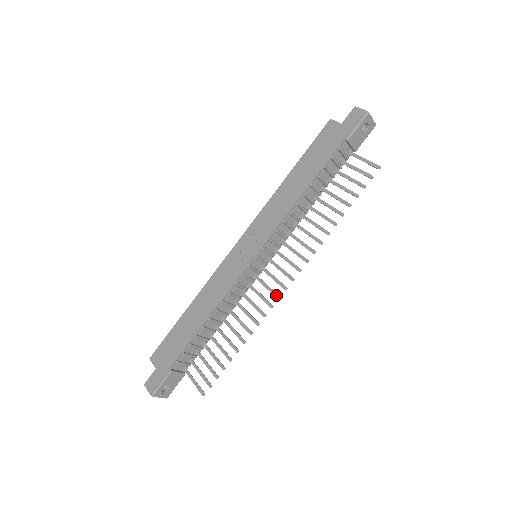
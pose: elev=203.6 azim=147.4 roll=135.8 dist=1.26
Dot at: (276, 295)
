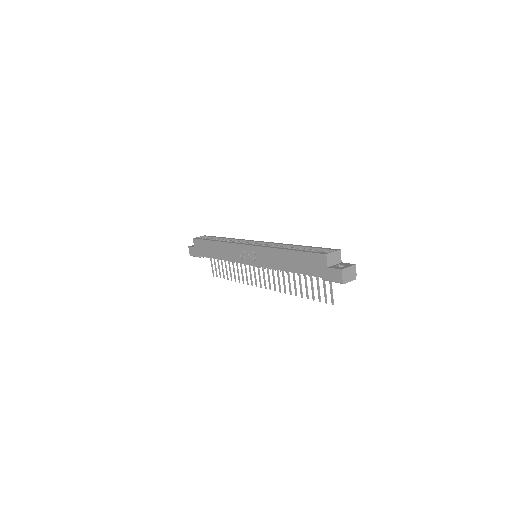
Dot at: (256, 284)
